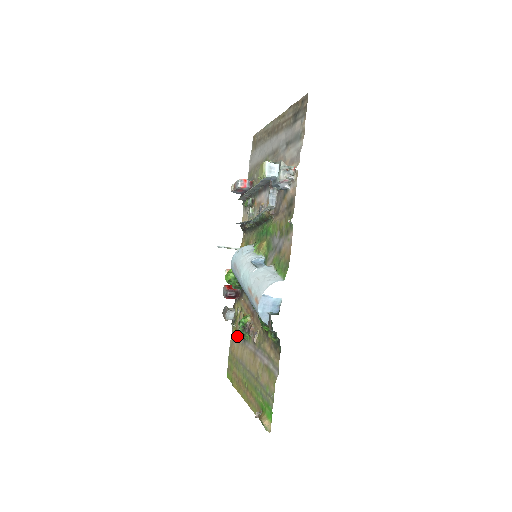
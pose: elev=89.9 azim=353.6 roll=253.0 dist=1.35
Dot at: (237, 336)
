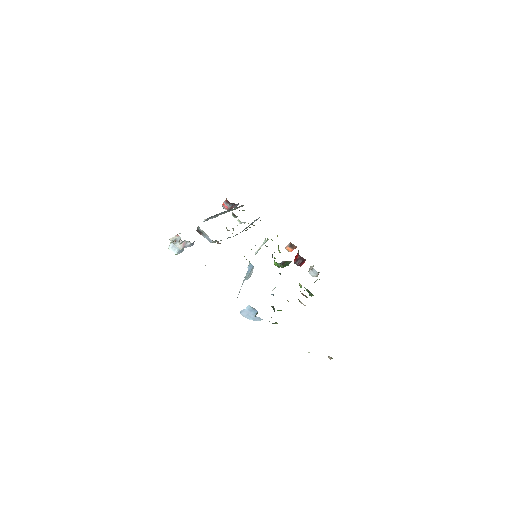
Dot at: occluded
